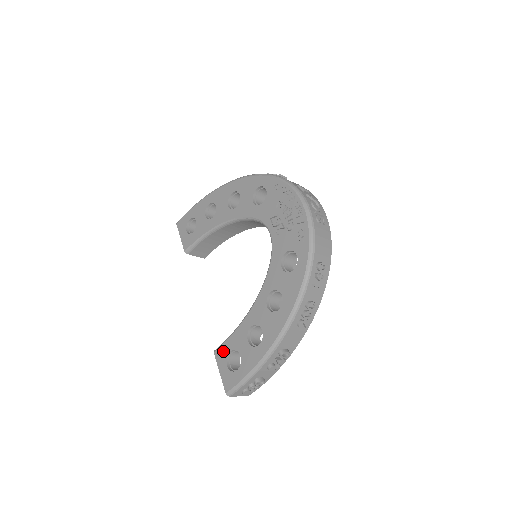
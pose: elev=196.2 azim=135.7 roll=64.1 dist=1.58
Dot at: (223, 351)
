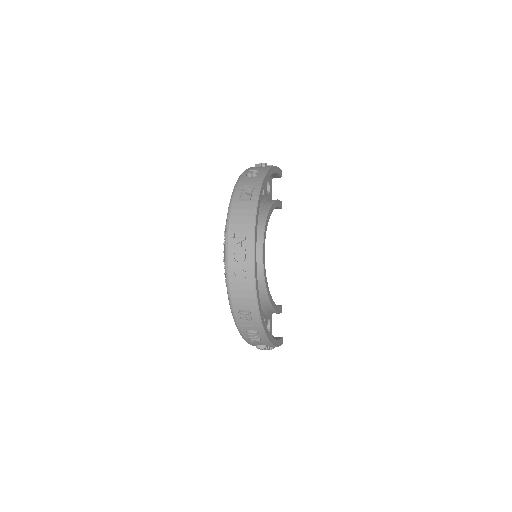
Dot at: occluded
